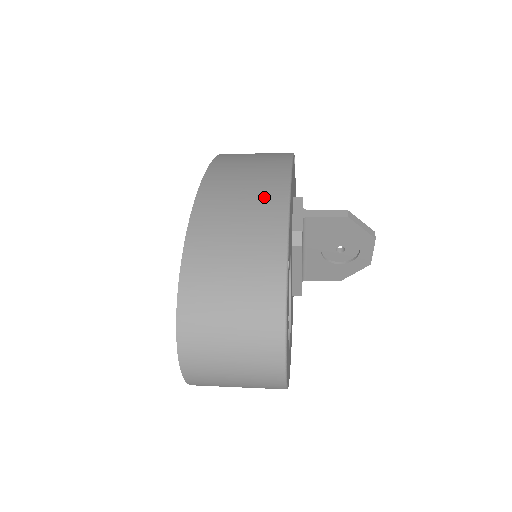
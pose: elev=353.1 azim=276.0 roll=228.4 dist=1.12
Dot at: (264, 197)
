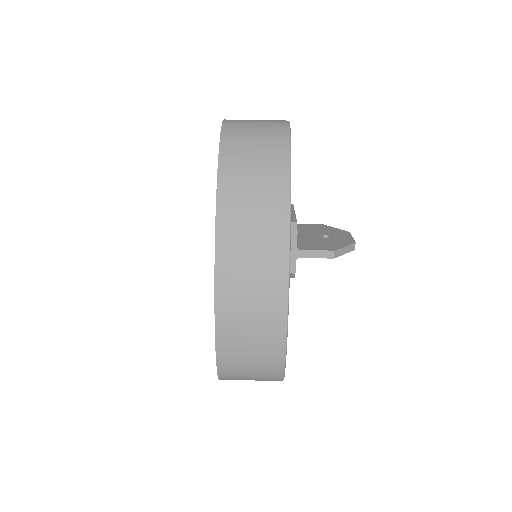
Dot at: (268, 311)
